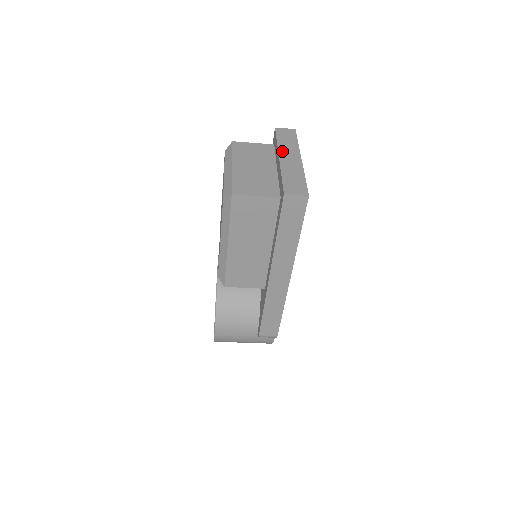
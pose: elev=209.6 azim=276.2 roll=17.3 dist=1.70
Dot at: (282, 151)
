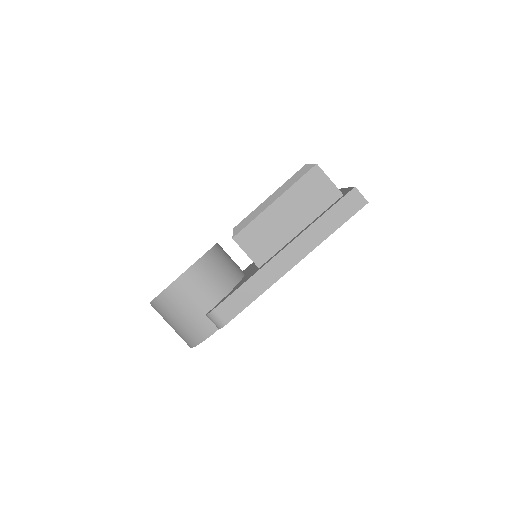
Dot at: occluded
